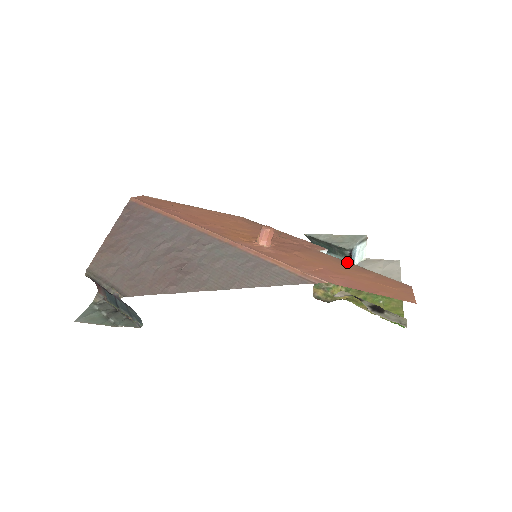
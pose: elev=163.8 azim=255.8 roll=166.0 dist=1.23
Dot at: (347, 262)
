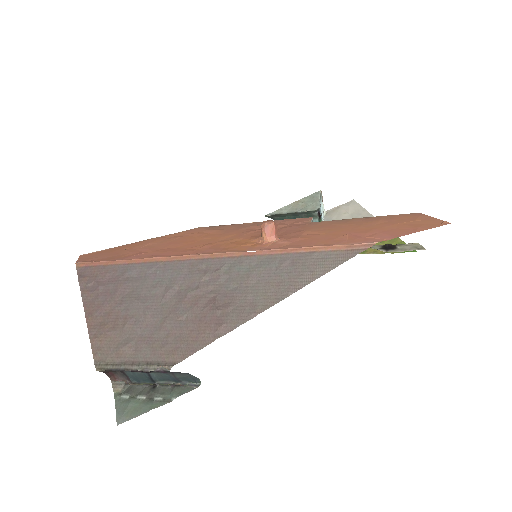
Dot at: (348, 219)
